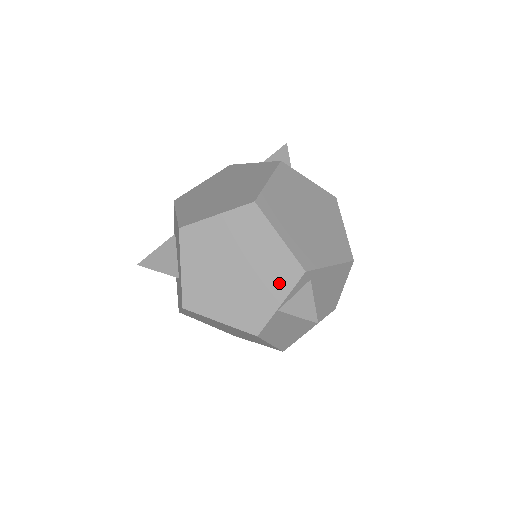
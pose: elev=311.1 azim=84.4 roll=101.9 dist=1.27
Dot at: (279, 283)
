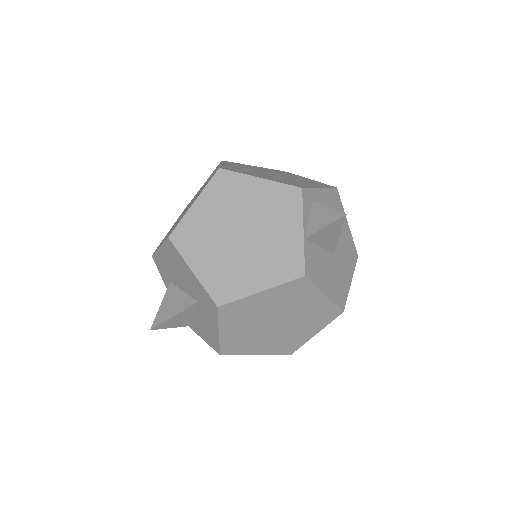
Dot at: (287, 214)
